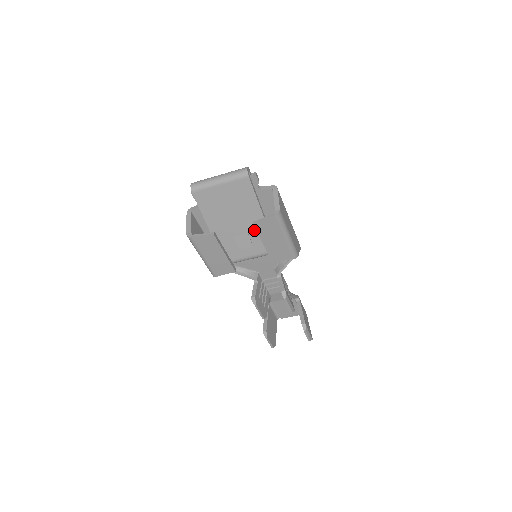
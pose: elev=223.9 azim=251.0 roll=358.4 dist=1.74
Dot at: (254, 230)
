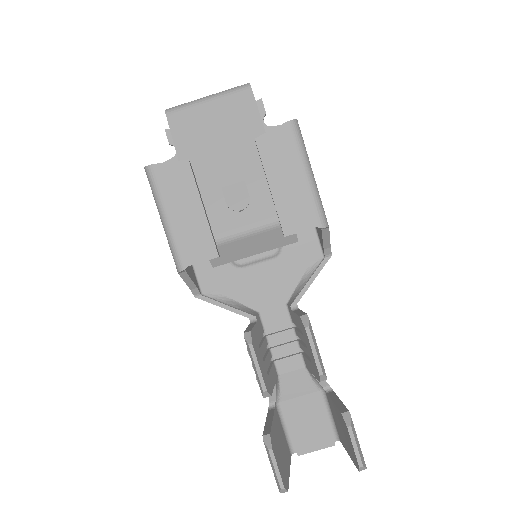
Dot at: (255, 175)
